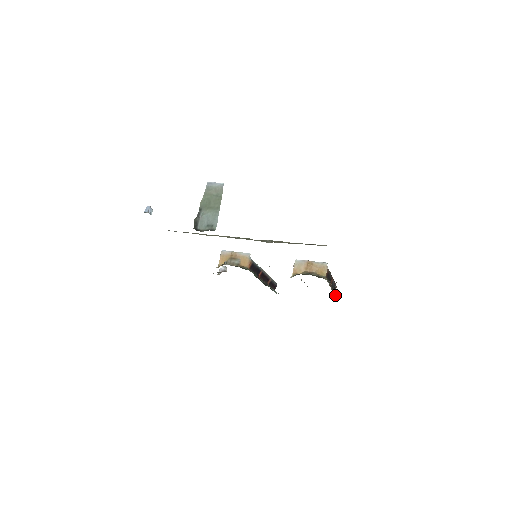
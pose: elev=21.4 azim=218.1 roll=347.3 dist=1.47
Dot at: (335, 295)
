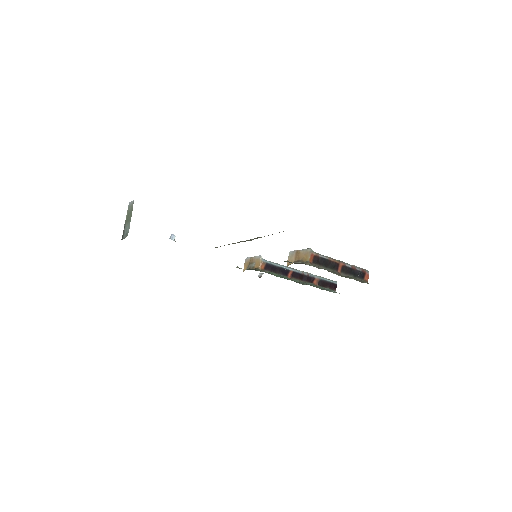
Dot at: (365, 282)
